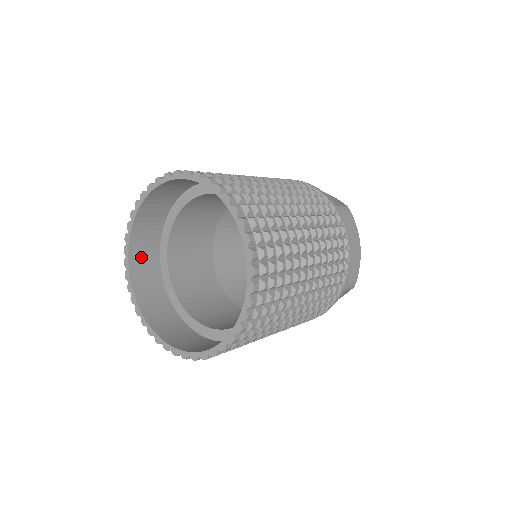
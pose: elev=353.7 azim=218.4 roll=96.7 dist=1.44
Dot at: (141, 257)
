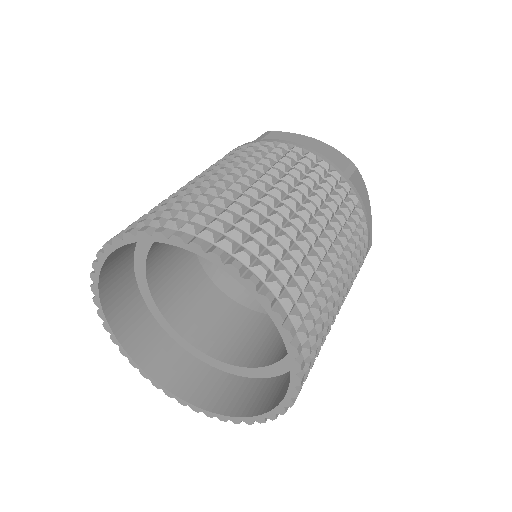
Dot at: occluded
